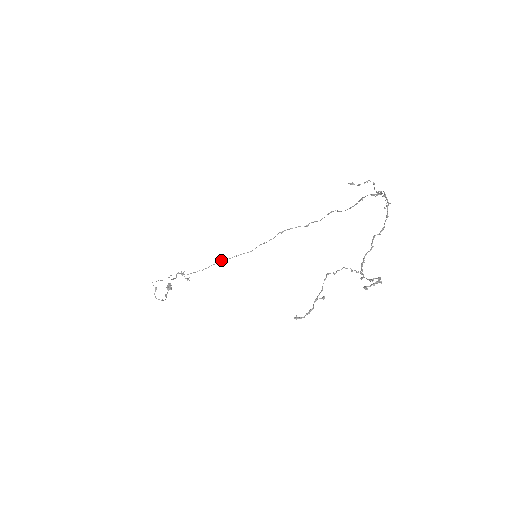
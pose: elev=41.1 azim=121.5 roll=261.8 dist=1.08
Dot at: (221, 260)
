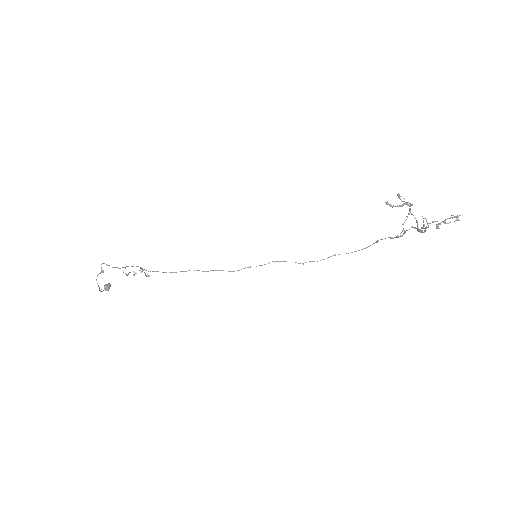
Dot at: (194, 270)
